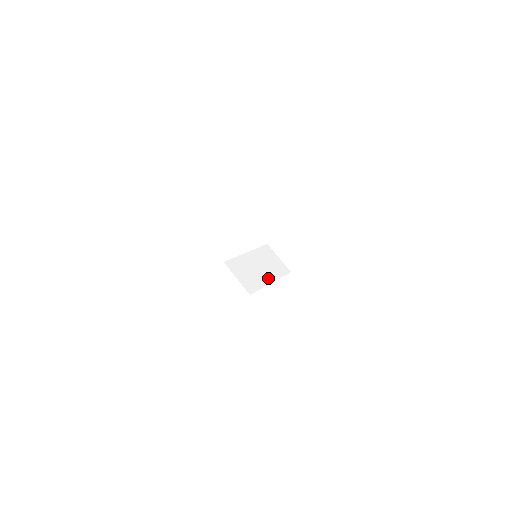
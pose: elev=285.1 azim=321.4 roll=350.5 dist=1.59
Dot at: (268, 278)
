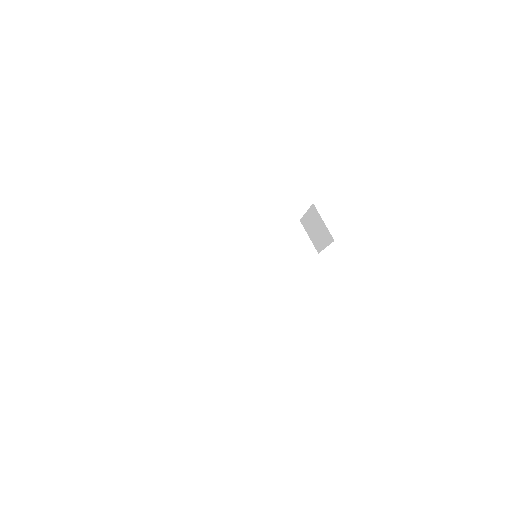
Dot at: (283, 265)
